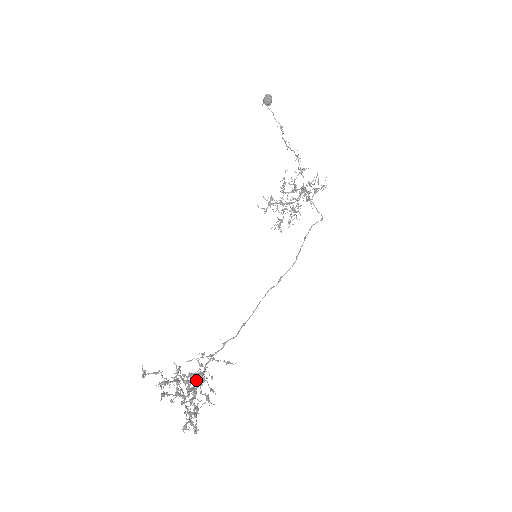
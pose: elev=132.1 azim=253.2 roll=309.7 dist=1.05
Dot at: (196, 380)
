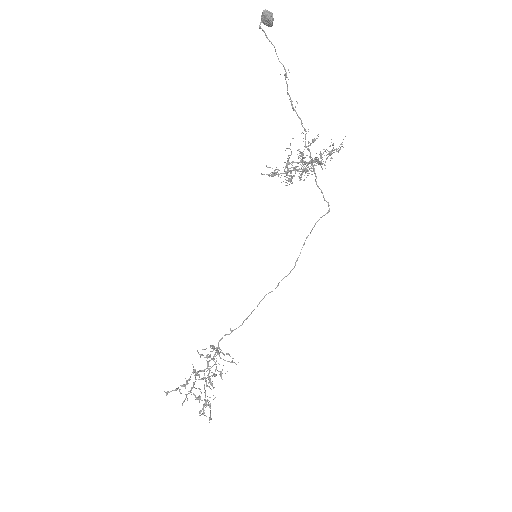
Dot at: occluded
